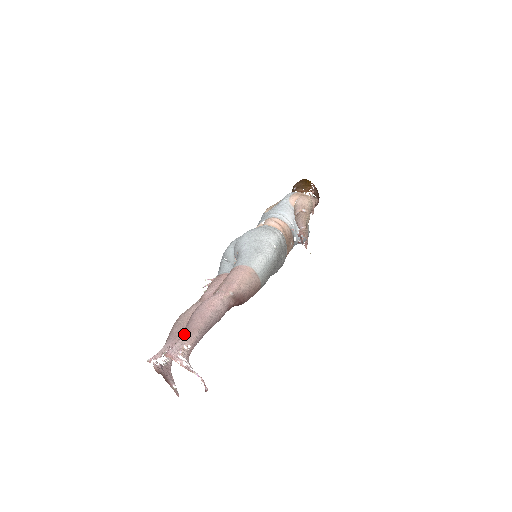
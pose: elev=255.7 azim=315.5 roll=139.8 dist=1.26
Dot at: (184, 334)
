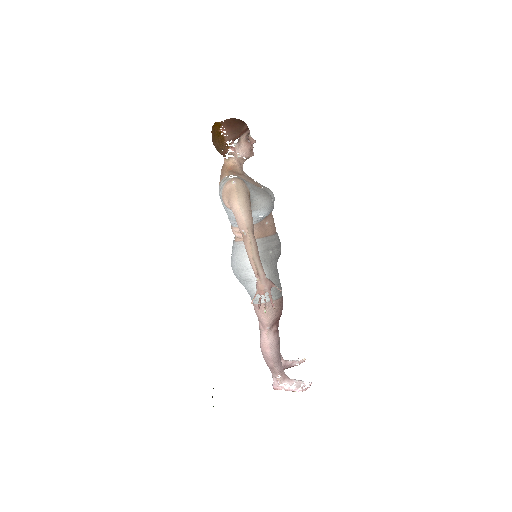
Dot at: occluded
